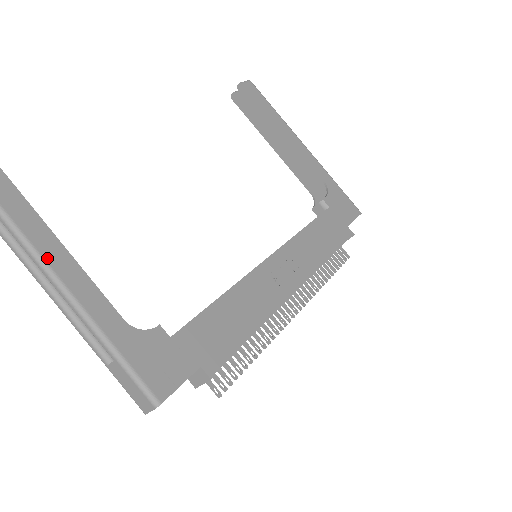
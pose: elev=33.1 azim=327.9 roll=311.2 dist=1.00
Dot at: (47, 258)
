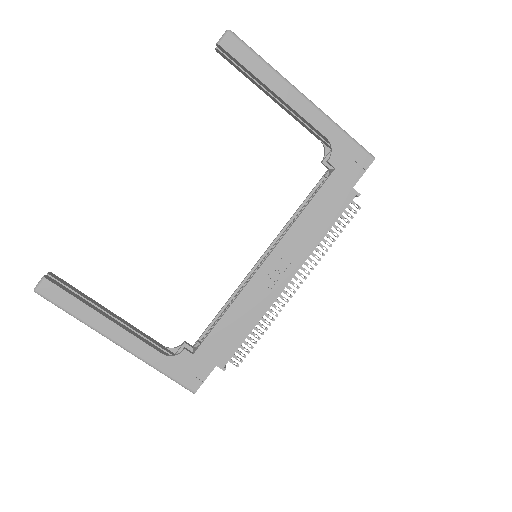
Dot at: (106, 333)
